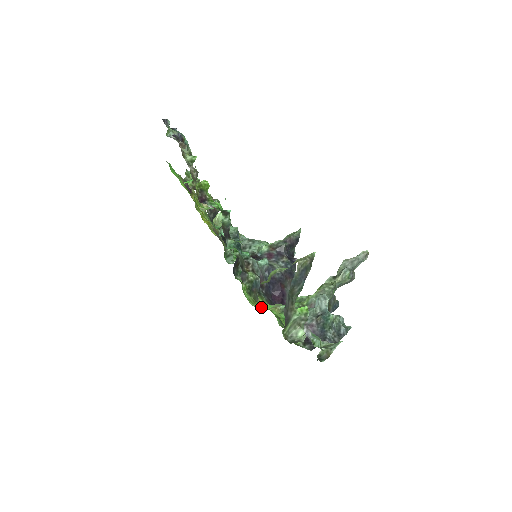
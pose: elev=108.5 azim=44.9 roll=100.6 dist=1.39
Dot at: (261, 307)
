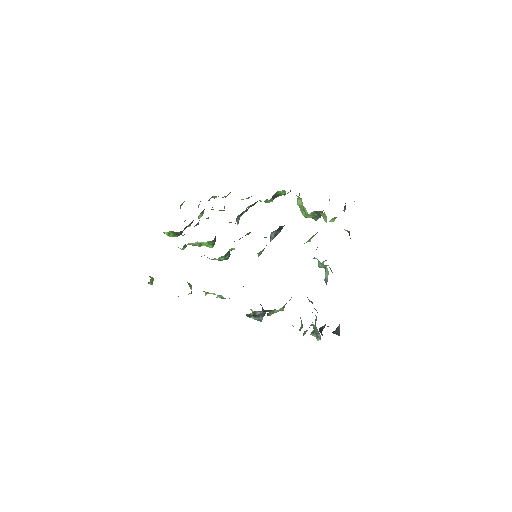
Dot at: occluded
